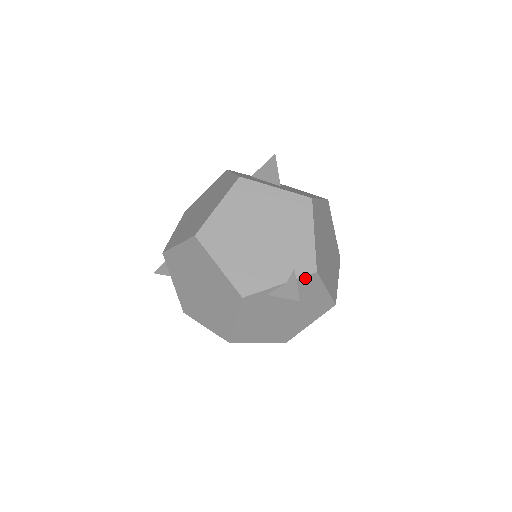
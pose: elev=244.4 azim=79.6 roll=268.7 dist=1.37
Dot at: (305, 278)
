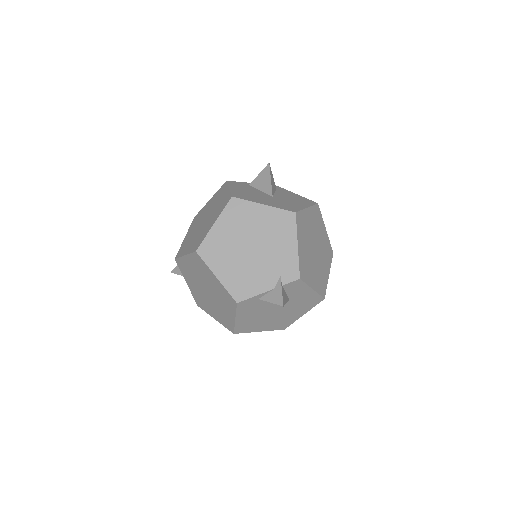
Dot at: (290, 284)
